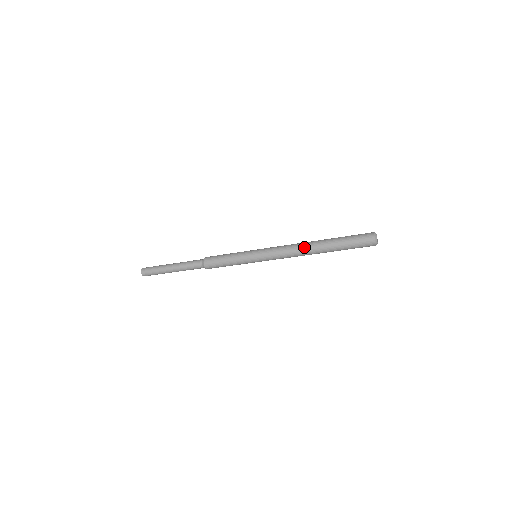
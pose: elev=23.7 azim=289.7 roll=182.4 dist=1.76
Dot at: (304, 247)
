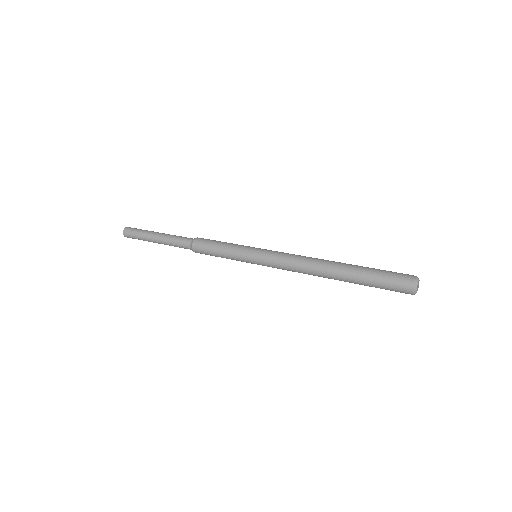
Dot at: occluded
